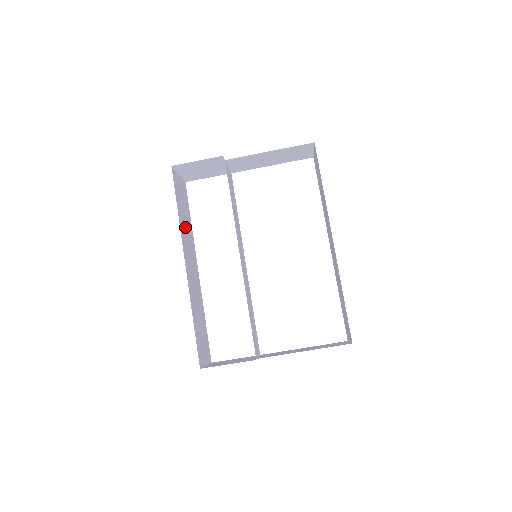
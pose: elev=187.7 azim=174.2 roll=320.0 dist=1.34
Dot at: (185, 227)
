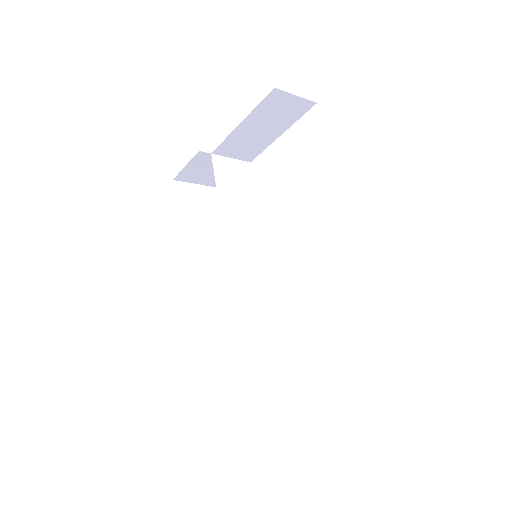
Dot at: (201, 239)
